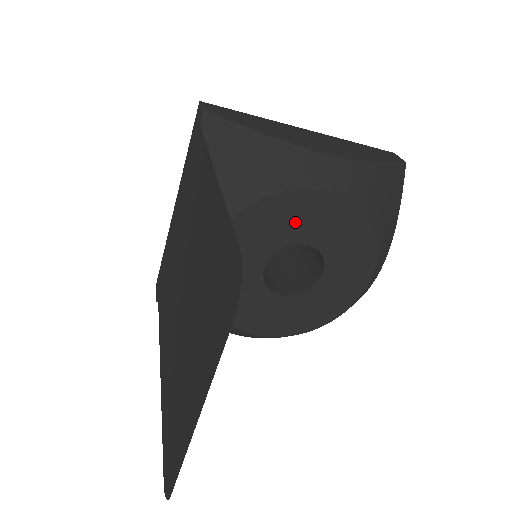
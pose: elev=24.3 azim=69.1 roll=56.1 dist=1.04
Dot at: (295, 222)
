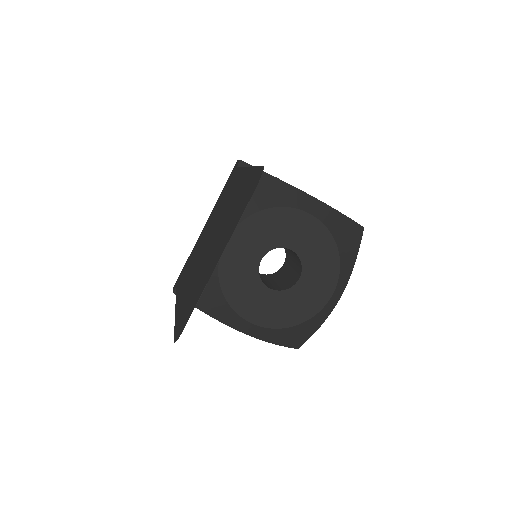
Dot at: (287, 231)
